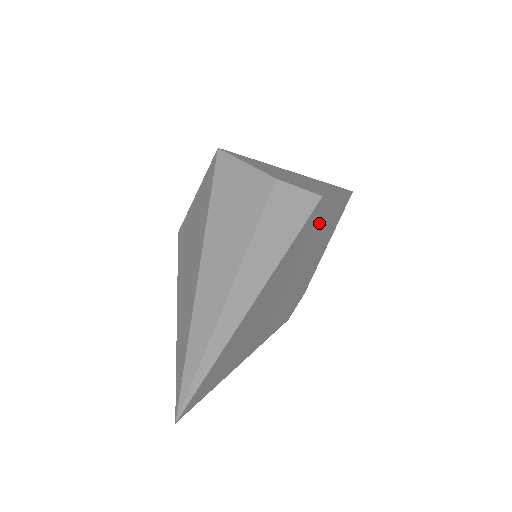
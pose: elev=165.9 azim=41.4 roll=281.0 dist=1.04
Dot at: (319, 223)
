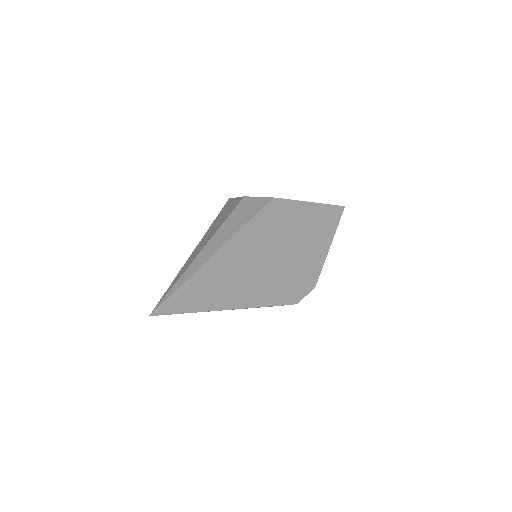
Dot at: (288, 220)
